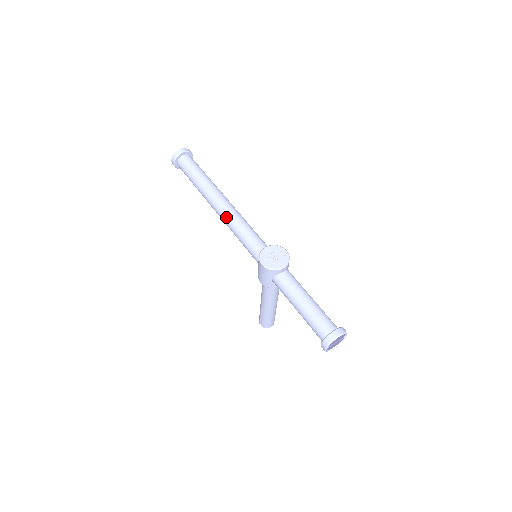
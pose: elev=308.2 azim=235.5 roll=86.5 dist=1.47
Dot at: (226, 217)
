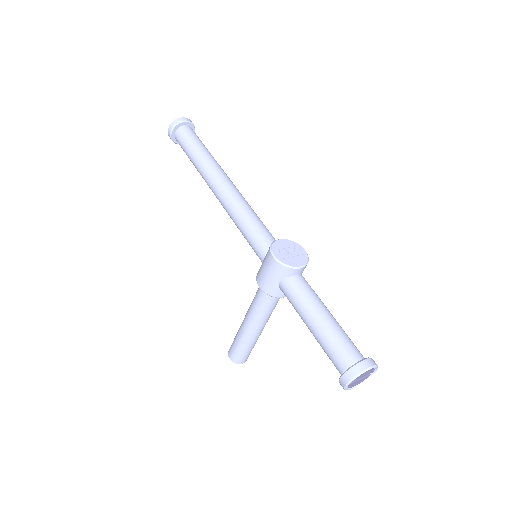
Dot at: (229, 199)
